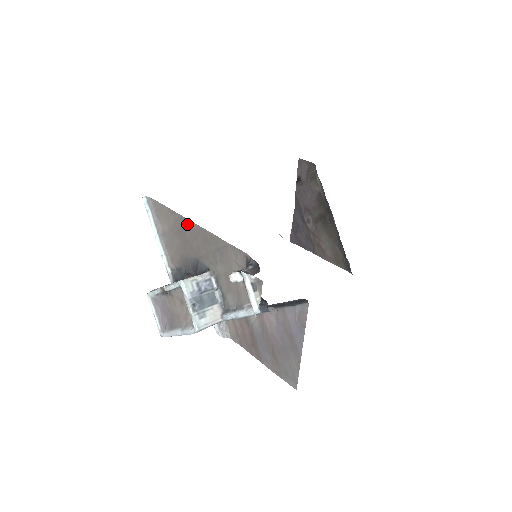
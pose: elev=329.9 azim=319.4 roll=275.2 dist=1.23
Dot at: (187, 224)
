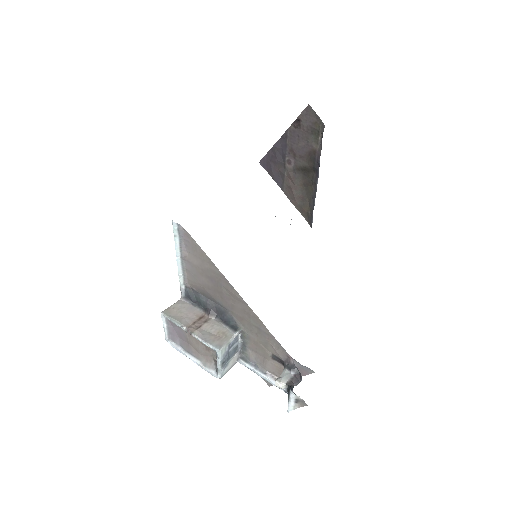
Dot at: (228, 286)
